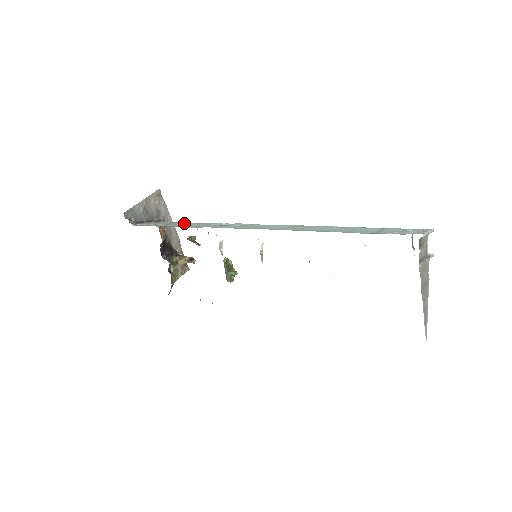
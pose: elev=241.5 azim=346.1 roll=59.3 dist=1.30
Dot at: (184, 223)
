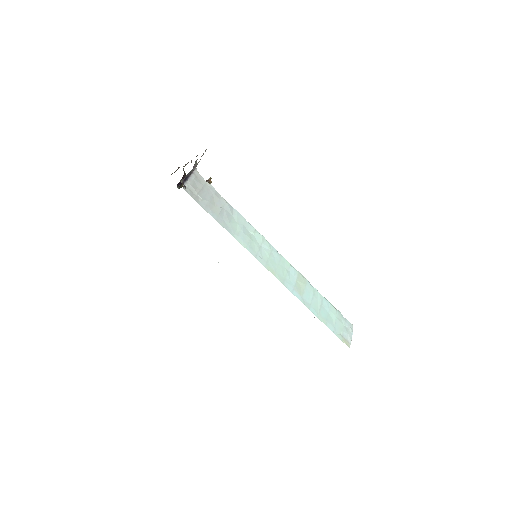
Dot at: (223, 204)
